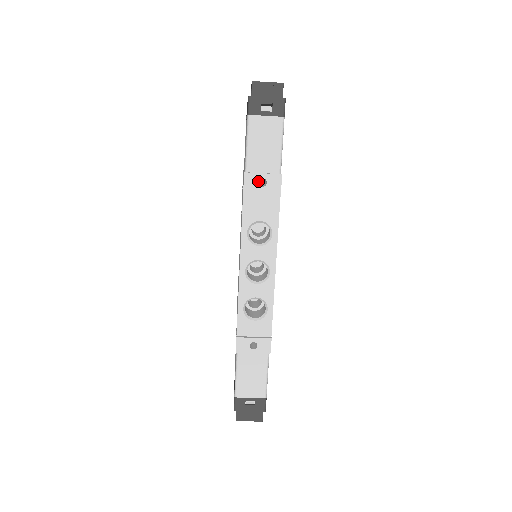
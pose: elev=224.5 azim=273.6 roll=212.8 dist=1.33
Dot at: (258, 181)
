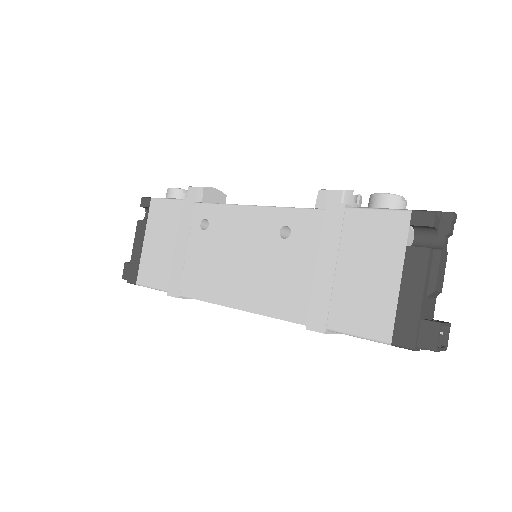
Dot at: occluded
